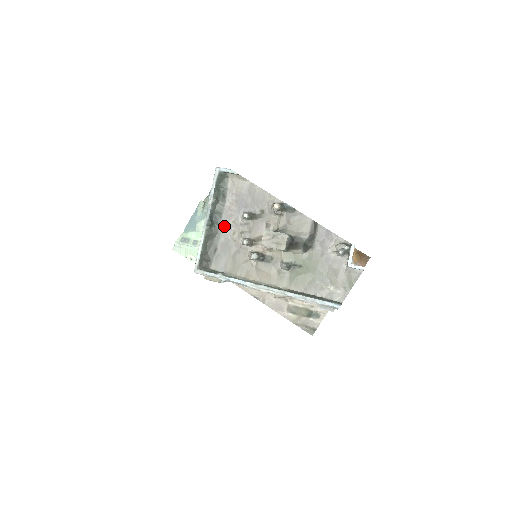
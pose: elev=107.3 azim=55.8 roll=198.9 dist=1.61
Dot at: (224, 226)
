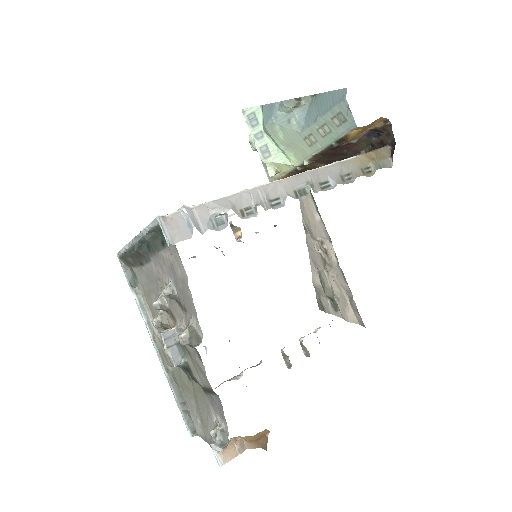
Dot at: (154, 262)
